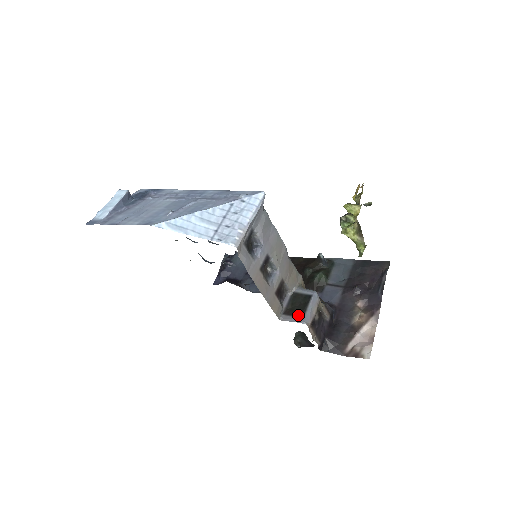
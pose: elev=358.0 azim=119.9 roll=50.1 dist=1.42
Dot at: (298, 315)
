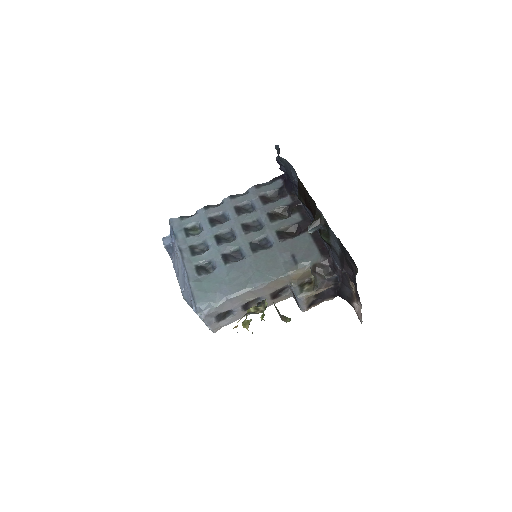
Dot at: (297, 304)
